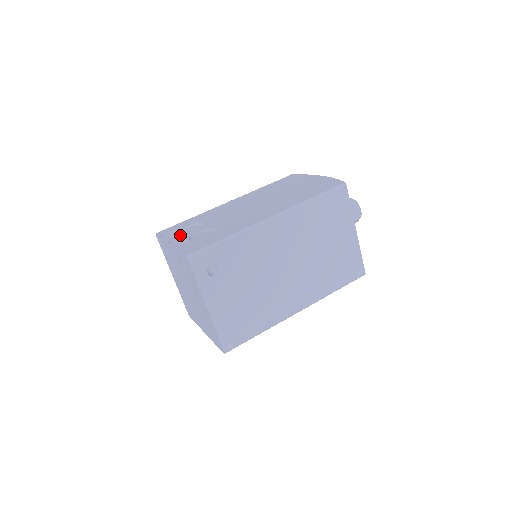
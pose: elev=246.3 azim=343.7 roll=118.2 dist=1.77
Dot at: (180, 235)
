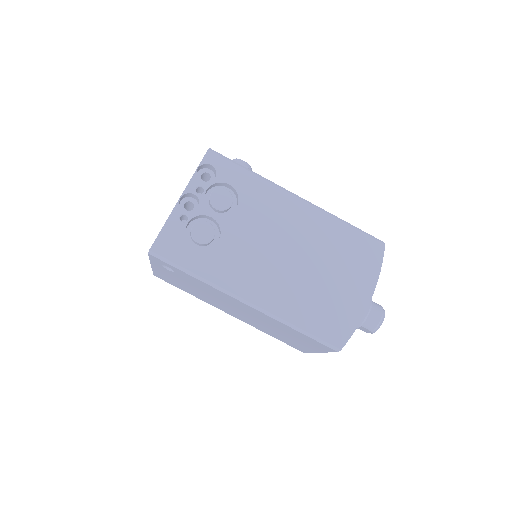
Dot at: (201, 197)
